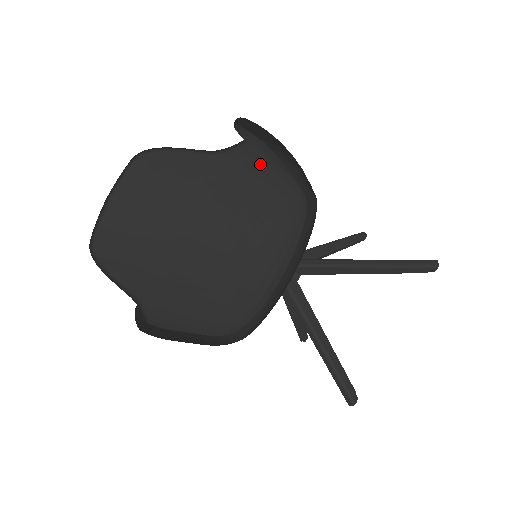
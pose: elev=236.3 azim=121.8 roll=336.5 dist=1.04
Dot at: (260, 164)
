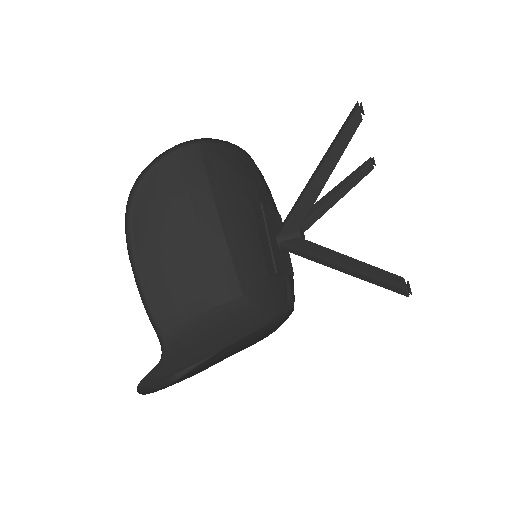
Dot at: (187, 333)
